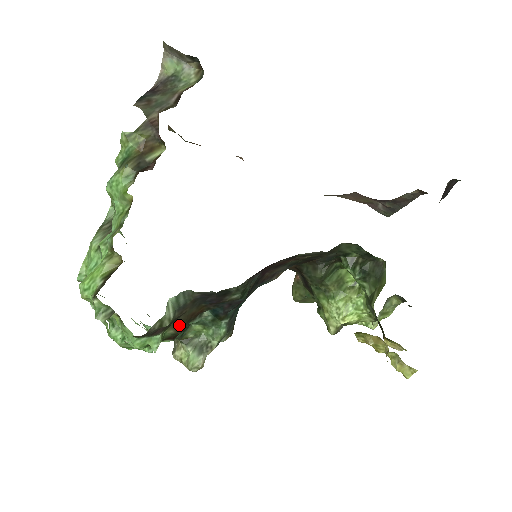
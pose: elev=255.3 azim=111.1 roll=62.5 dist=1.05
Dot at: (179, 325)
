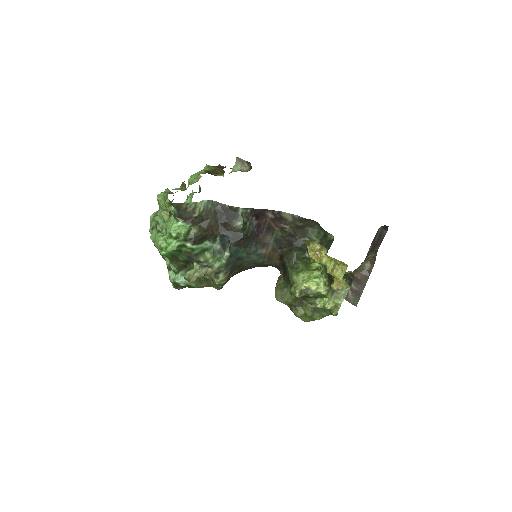
Dot at: (201, 228)
